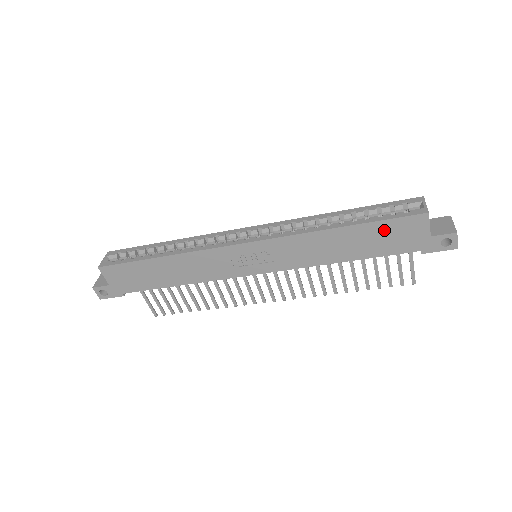
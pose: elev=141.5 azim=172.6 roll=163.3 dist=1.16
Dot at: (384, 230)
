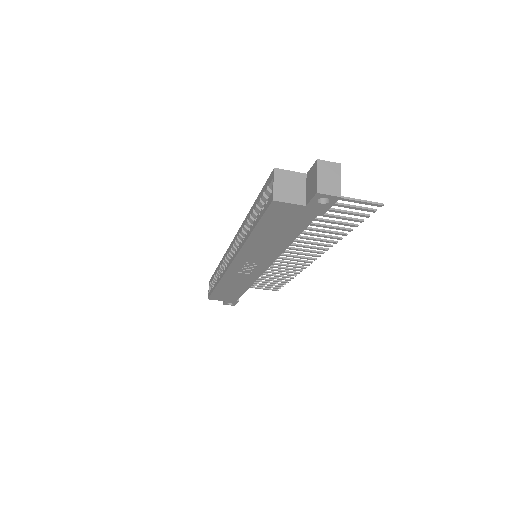
Dot at: (272, 222)
